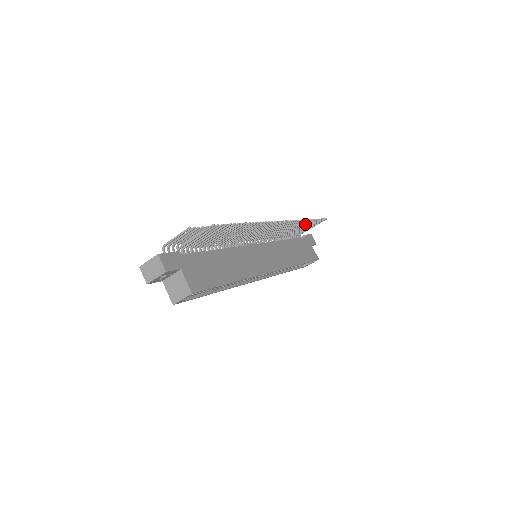
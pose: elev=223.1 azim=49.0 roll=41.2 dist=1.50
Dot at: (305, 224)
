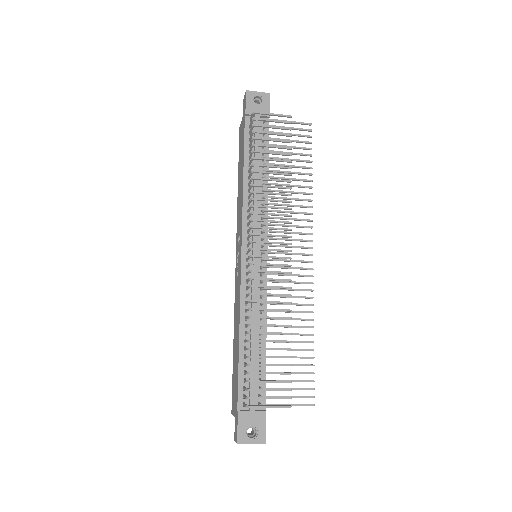
Dot at: occluded
